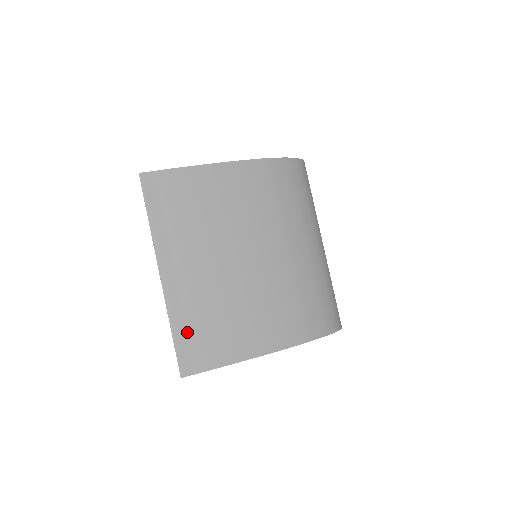
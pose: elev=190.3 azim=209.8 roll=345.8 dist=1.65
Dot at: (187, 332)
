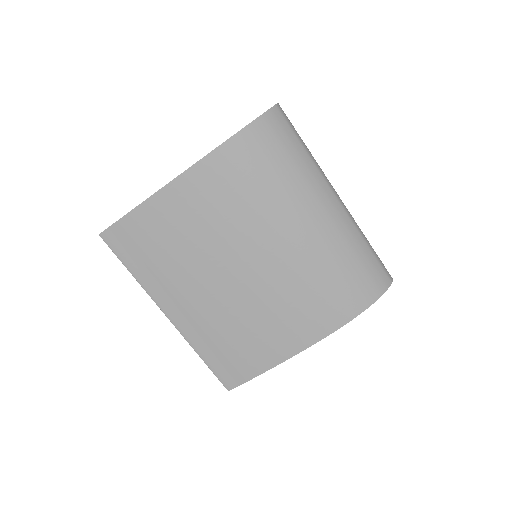
Dot at: (215, 356)
